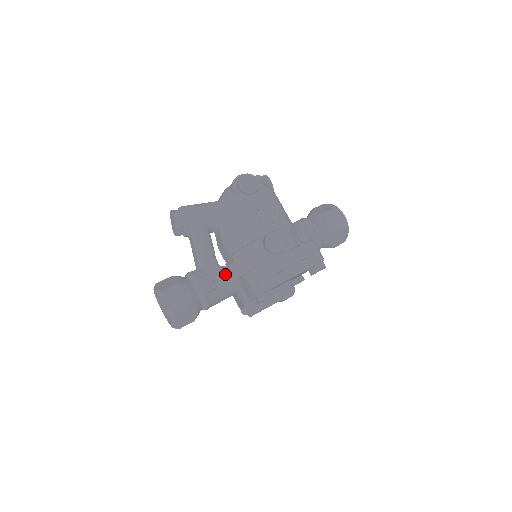
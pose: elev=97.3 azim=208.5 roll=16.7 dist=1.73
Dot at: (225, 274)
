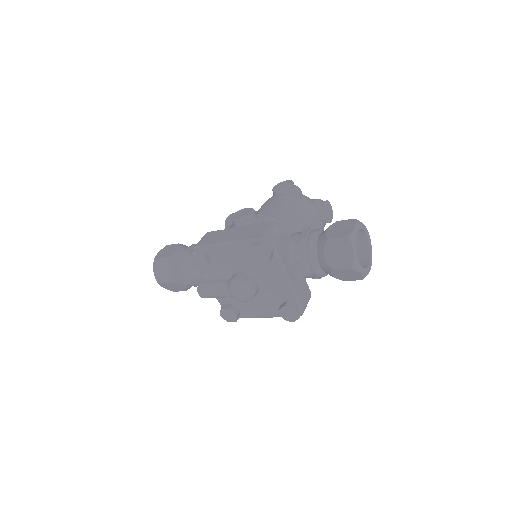
Dot at: occluded
